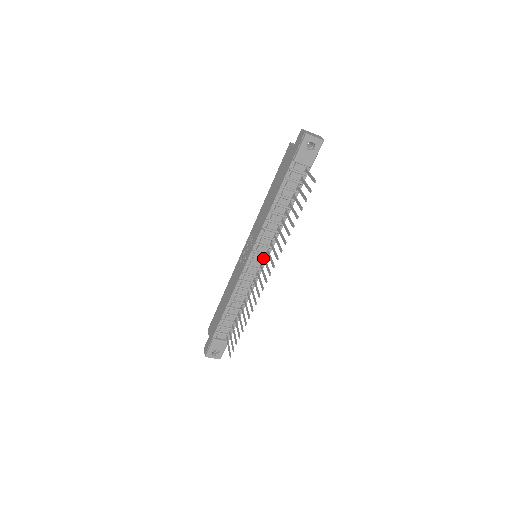
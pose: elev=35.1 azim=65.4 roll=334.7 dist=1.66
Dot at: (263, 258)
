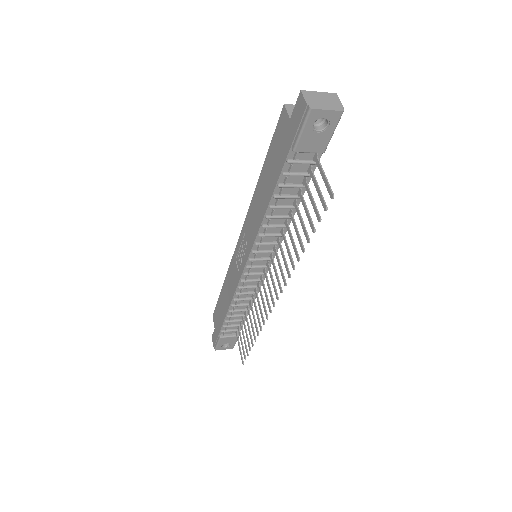
Dot at: (266, 262)
